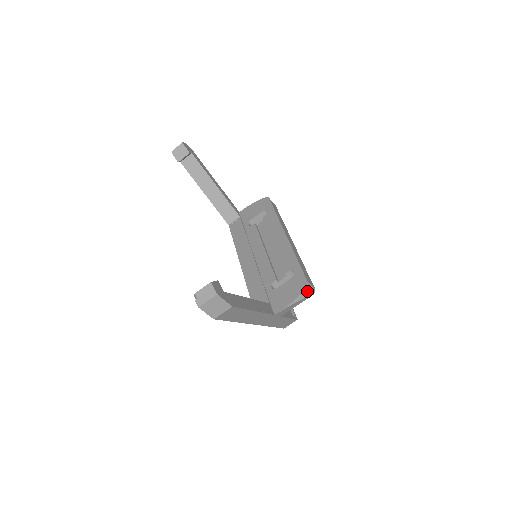
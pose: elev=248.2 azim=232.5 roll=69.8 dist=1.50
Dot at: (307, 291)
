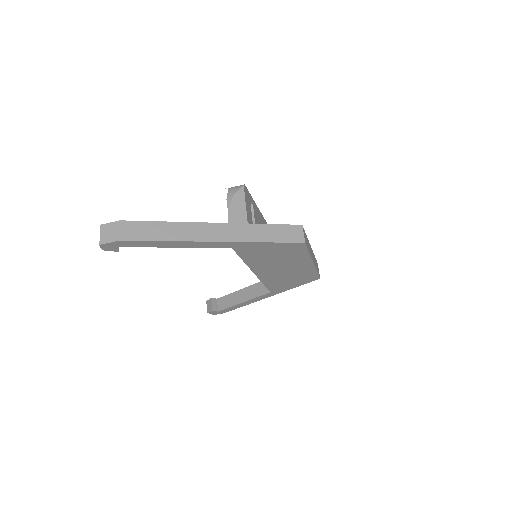
Dot at: (233, 189)
